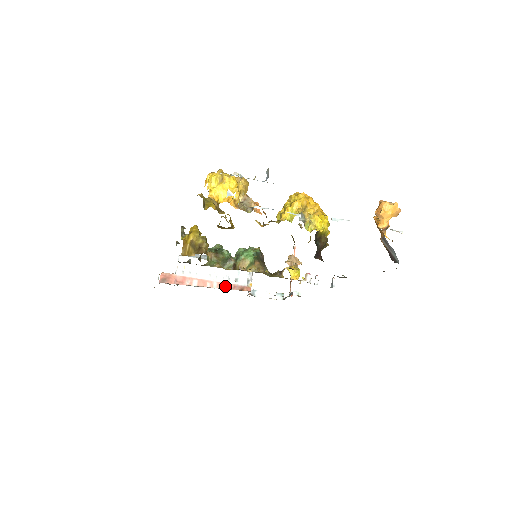
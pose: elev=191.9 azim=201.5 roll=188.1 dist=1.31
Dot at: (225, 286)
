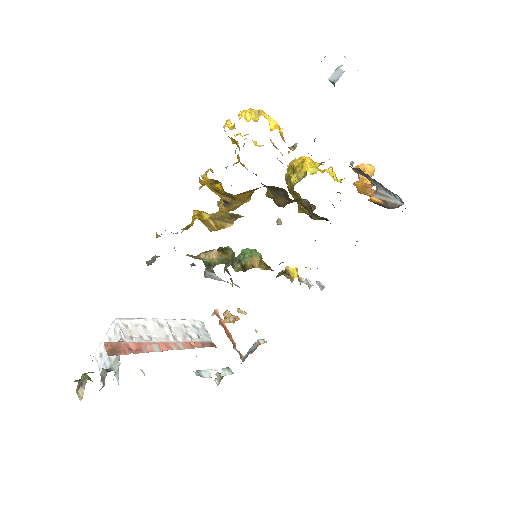
Dot at: (193, 345)
